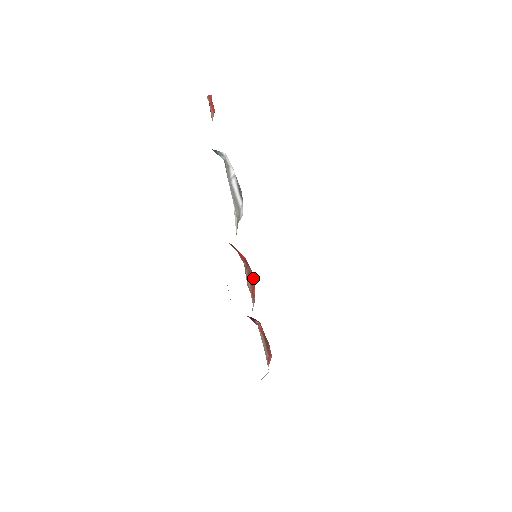
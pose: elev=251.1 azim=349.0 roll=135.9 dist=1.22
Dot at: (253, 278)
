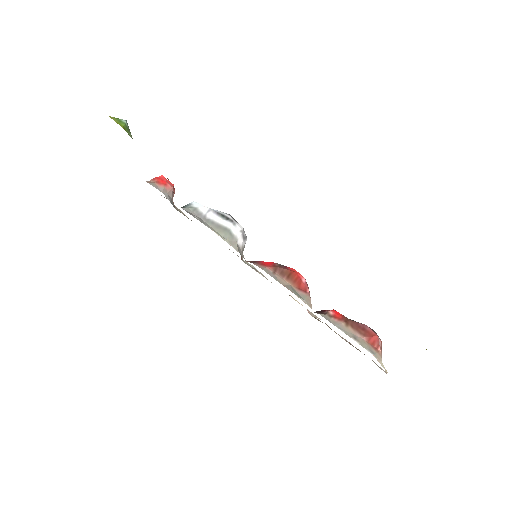
Dot at: (292, 274)
